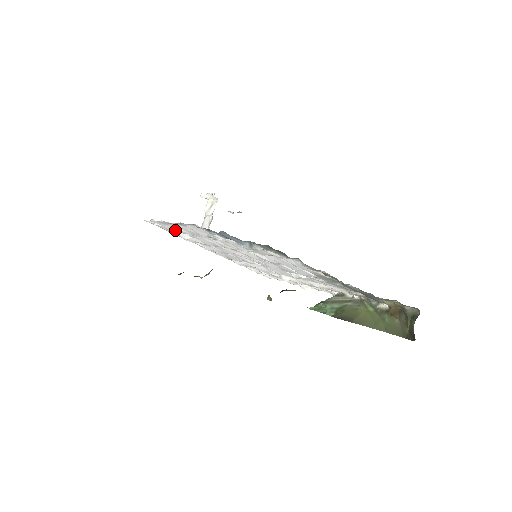
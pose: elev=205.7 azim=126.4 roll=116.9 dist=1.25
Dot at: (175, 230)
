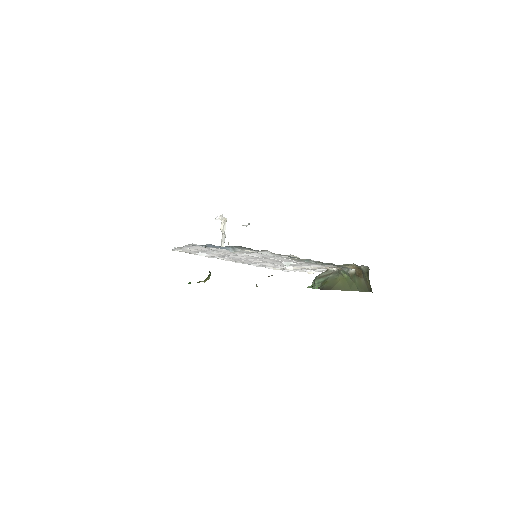
Dot at: (192, 251)
